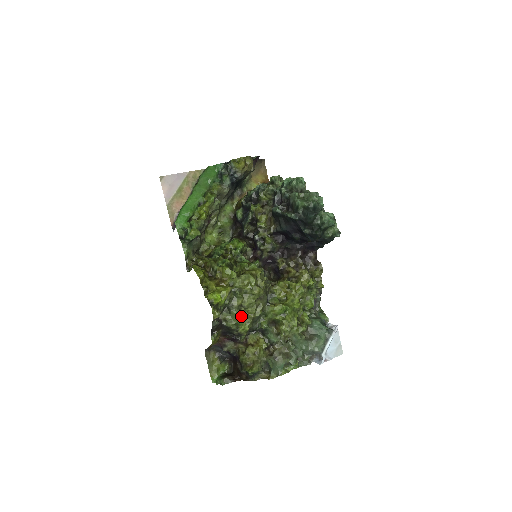
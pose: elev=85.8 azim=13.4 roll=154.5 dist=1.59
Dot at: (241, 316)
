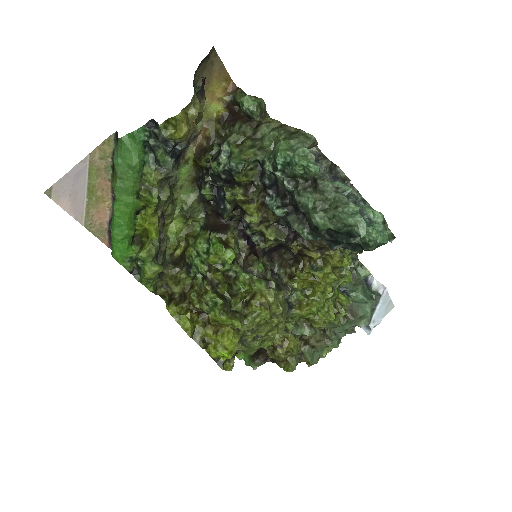
Dot at: (260, 343)
